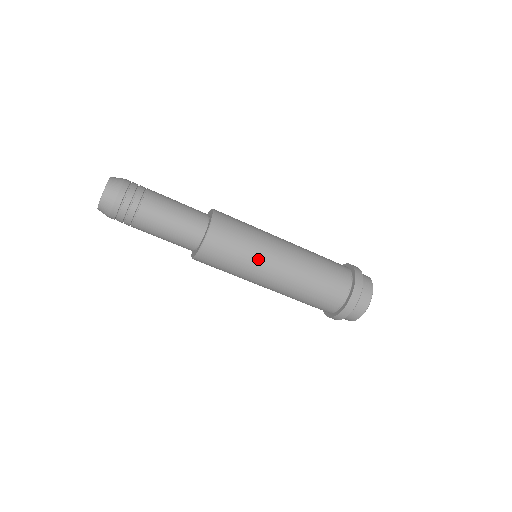
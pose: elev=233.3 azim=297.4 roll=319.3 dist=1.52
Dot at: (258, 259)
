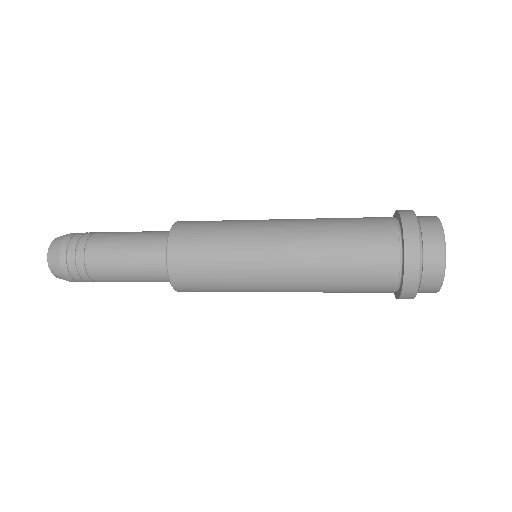
Dot at: (244, 268)
